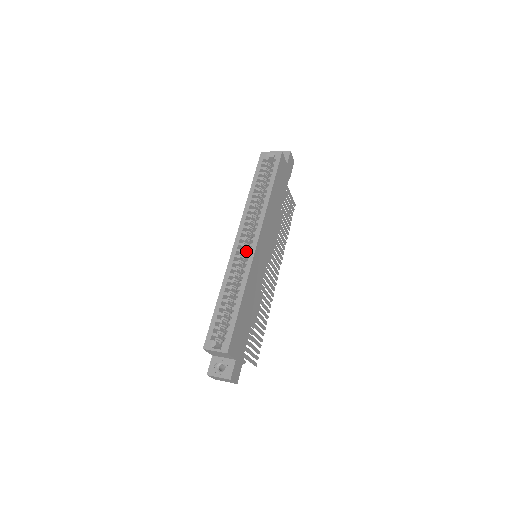
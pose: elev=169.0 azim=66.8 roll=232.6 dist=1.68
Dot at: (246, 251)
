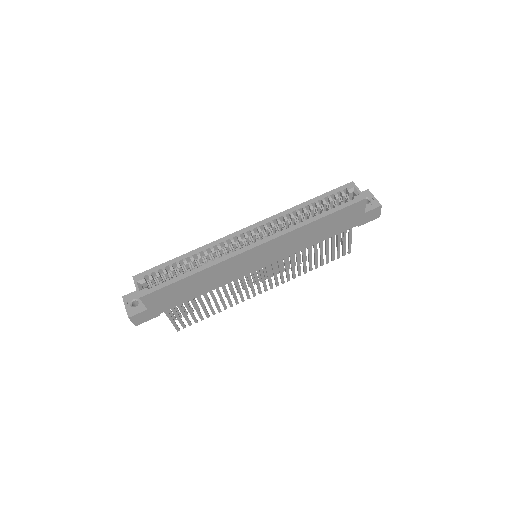
Dot at: (246, 244)
